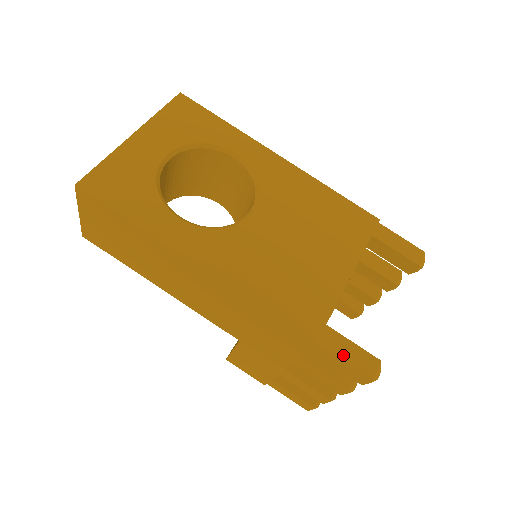
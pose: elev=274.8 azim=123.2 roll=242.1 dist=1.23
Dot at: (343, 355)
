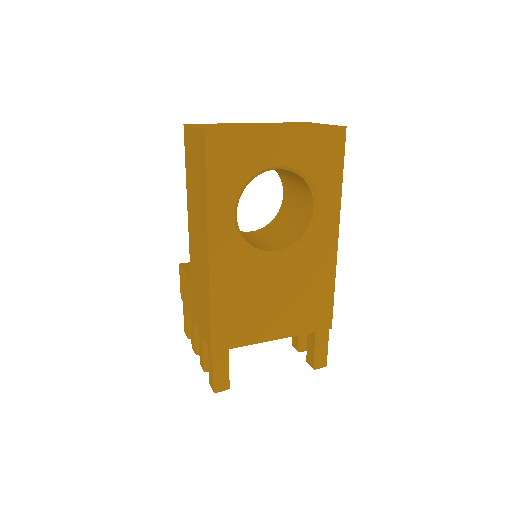
Dot at: (217, 369)
